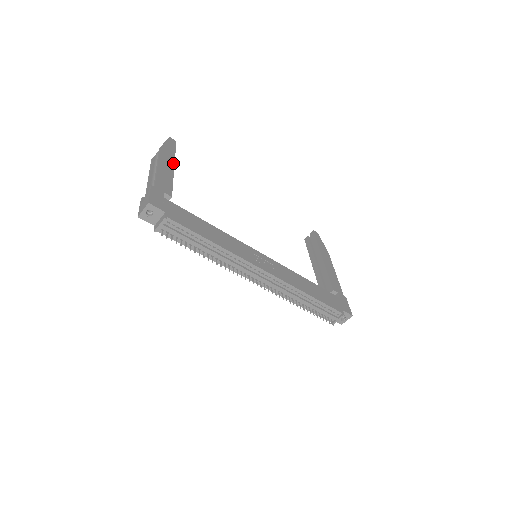
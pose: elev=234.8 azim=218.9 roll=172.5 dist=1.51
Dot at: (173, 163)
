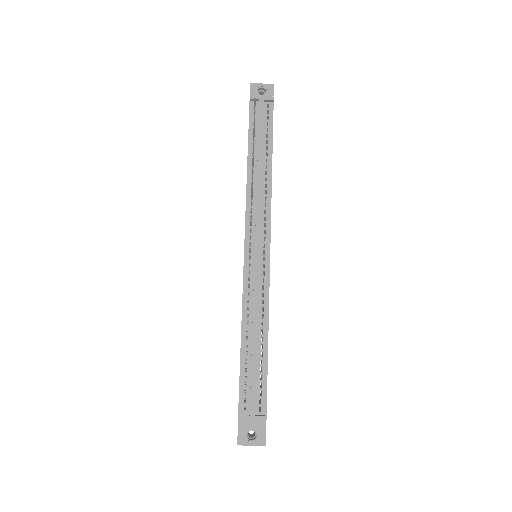
Dot at: occluded
